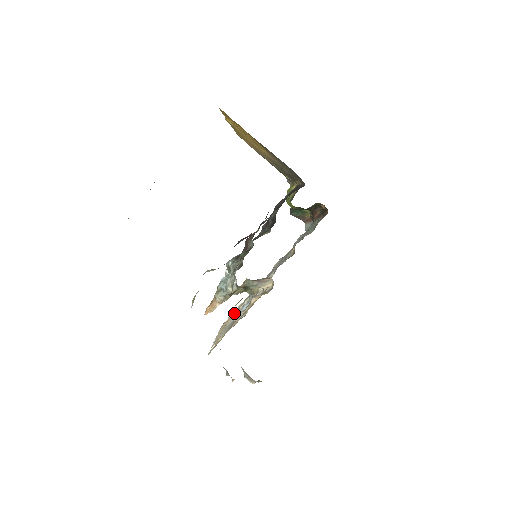
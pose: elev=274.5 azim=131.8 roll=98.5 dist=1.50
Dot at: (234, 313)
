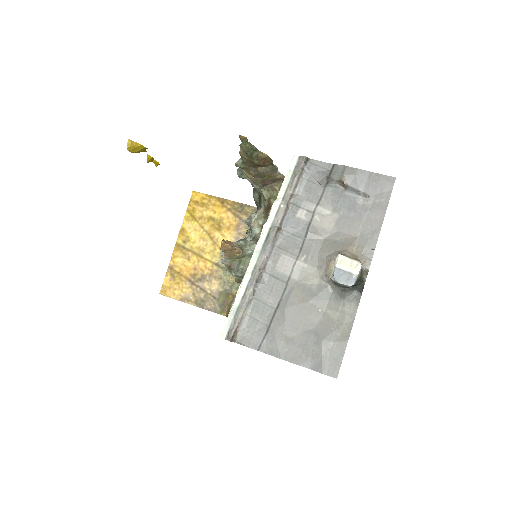
Dot at: occluded
